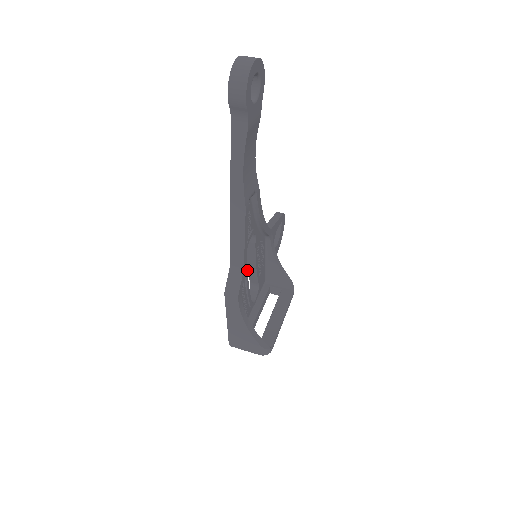
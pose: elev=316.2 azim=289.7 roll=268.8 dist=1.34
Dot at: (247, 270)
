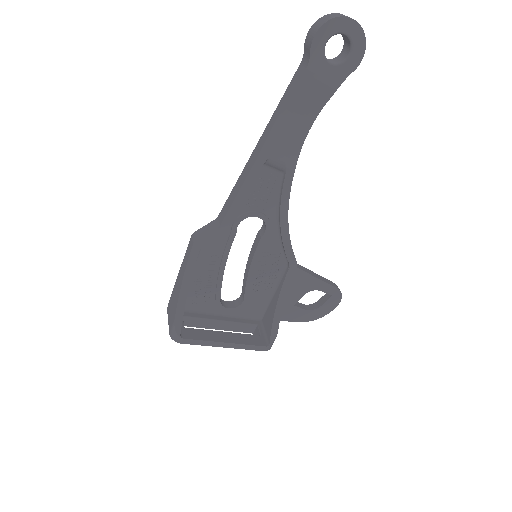
Dot at: occluded
